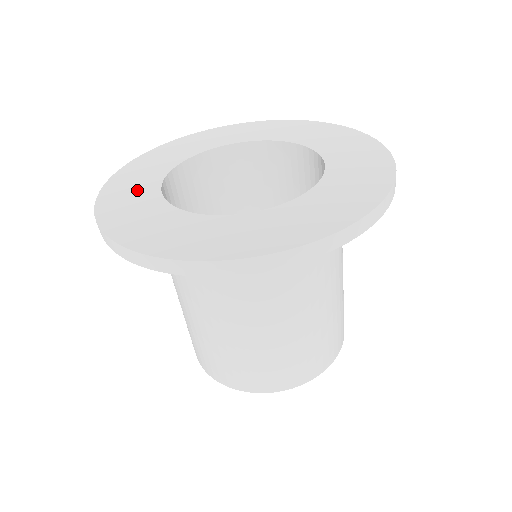
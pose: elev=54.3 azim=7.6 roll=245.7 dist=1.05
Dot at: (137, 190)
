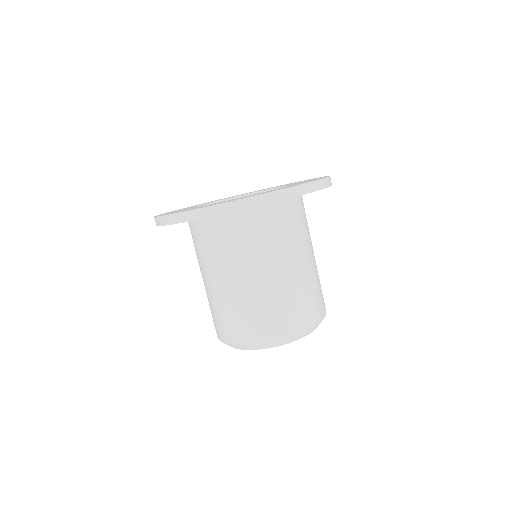
Dot at: occluded
